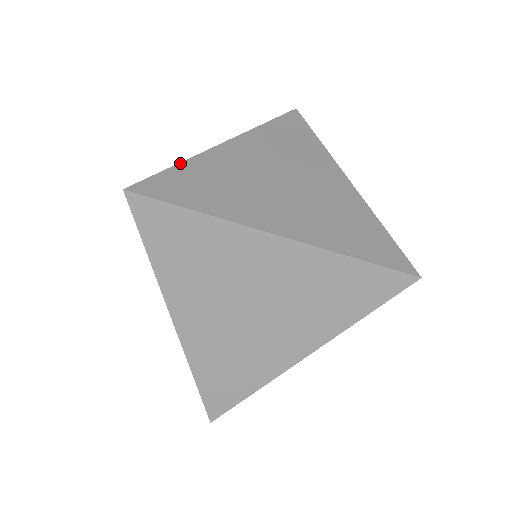
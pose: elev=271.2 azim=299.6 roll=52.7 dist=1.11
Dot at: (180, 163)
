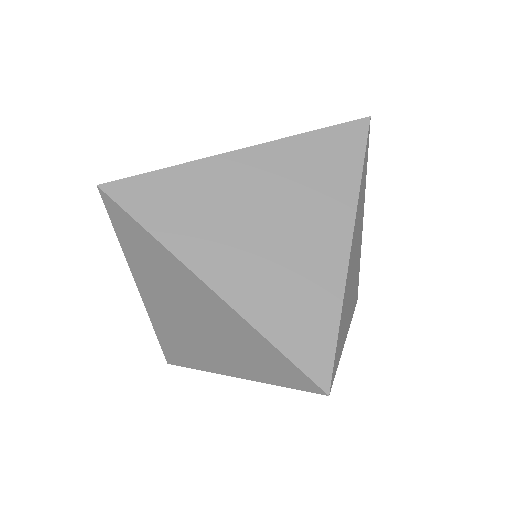
Dot at: occluded
